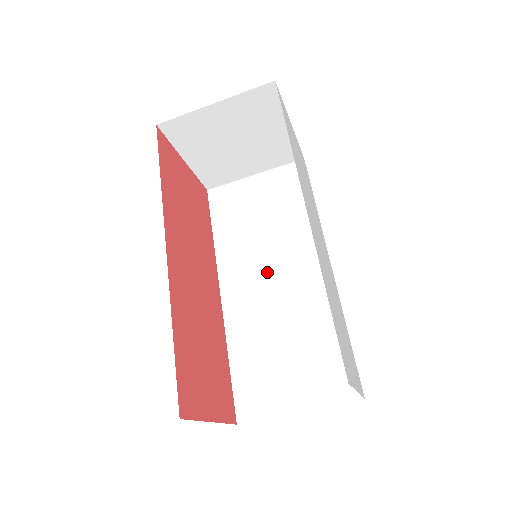
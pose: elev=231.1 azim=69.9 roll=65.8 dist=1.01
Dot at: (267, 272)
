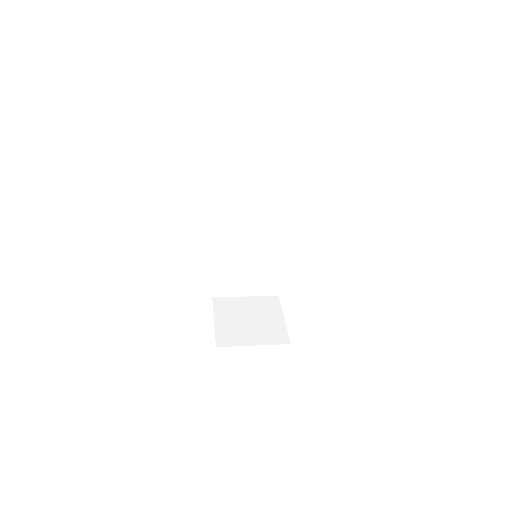
Dot at: (248, 230)
